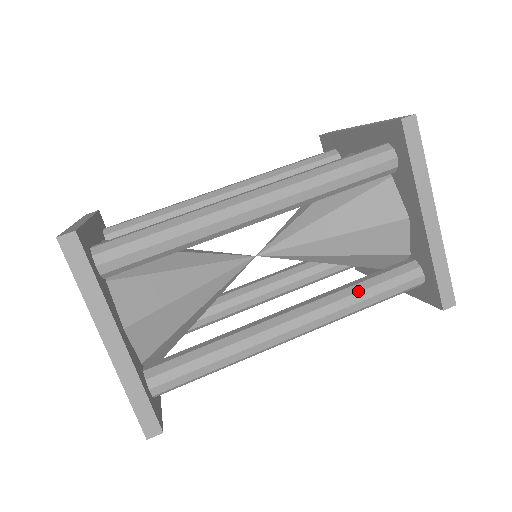
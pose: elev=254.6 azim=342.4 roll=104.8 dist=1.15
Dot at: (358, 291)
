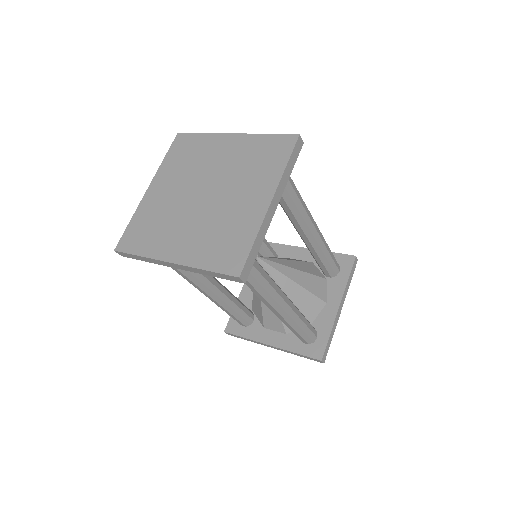
Dot at: occluded
